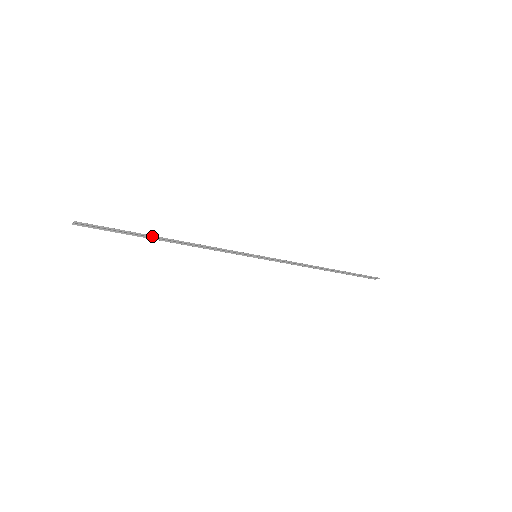
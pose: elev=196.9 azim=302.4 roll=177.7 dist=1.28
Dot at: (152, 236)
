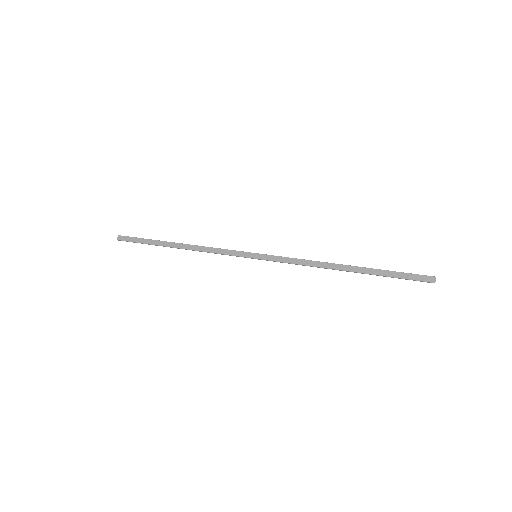
Dot at: (164, 246)
